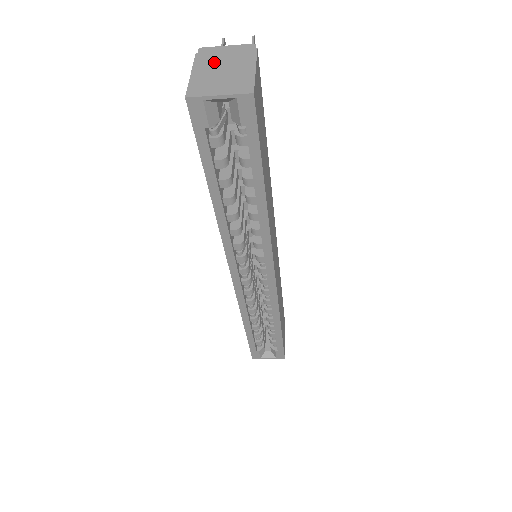
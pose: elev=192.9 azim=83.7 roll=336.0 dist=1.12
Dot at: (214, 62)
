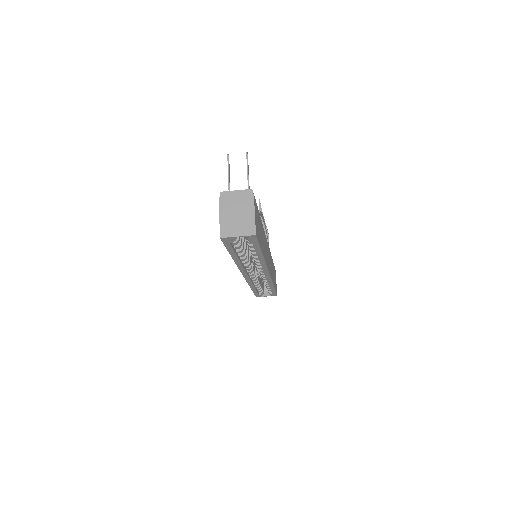
Dot at: (231, 207)
